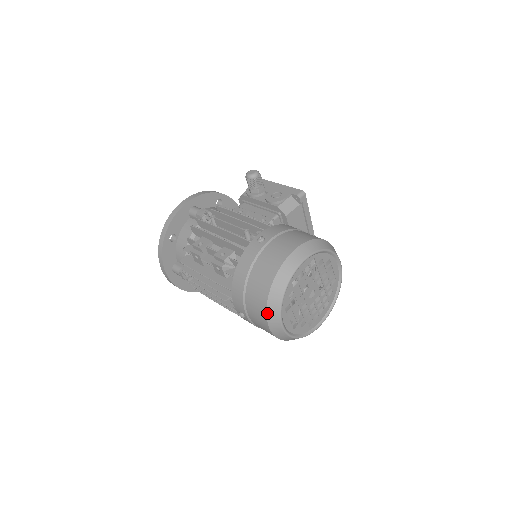
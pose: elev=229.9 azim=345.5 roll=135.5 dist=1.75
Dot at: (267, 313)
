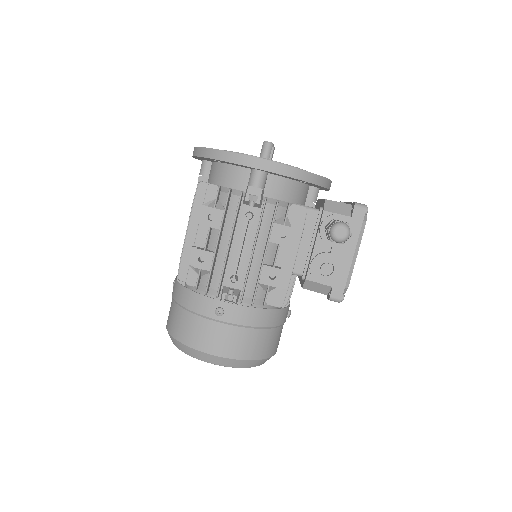
Dot at: (167, 329)
